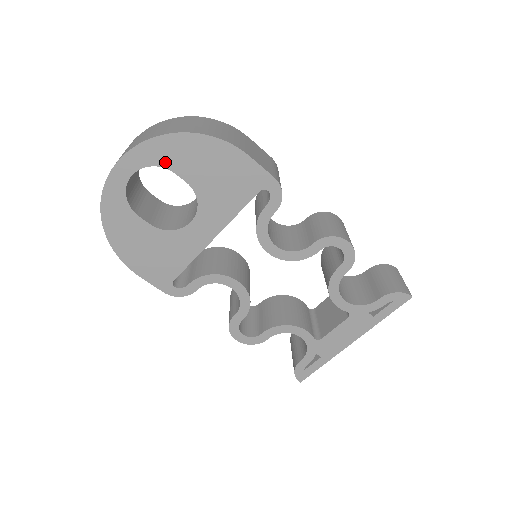
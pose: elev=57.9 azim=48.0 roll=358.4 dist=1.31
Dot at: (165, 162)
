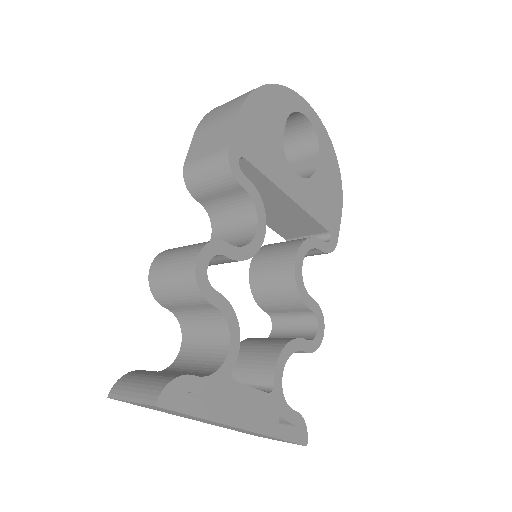
Dot at: (322, 148)
